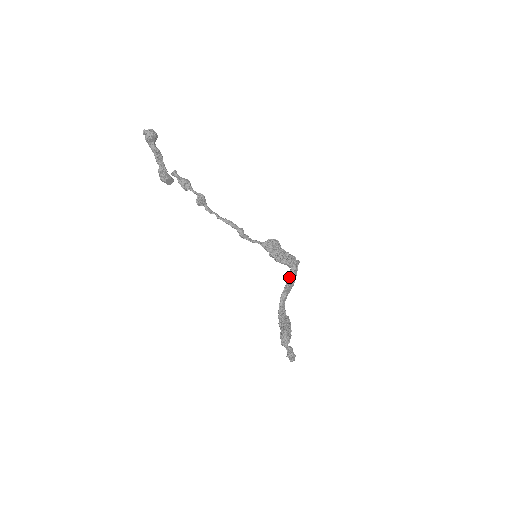
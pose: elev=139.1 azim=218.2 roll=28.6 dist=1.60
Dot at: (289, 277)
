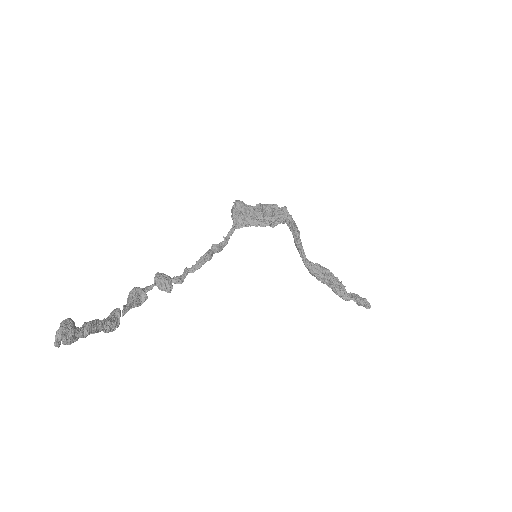
Dot at: (293, 234)
